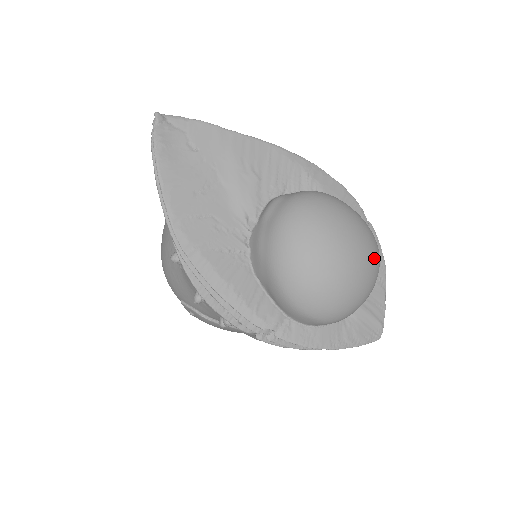
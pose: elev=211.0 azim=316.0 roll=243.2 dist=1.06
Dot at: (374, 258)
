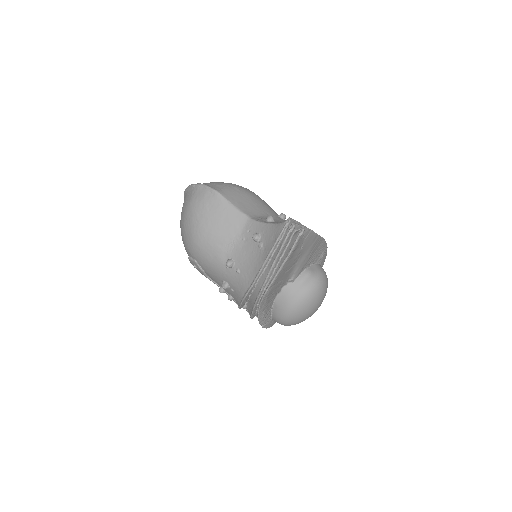
Dot at: occluded
